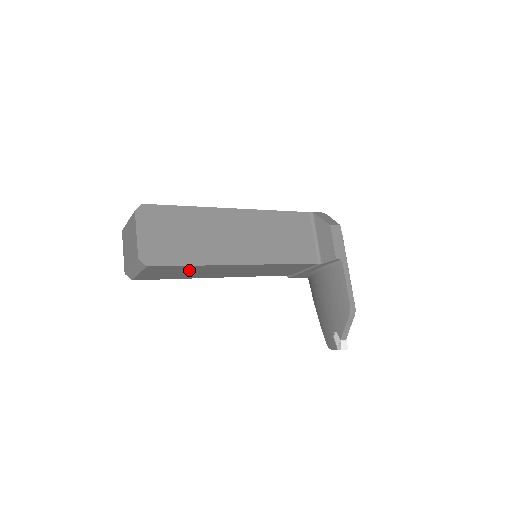
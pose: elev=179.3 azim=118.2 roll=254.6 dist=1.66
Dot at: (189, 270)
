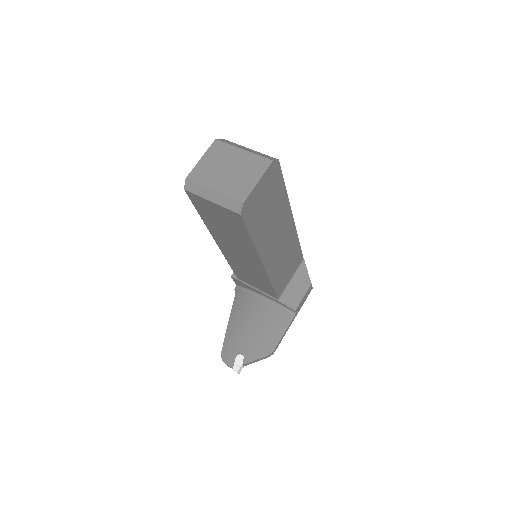
Dot at: (235, 233)
